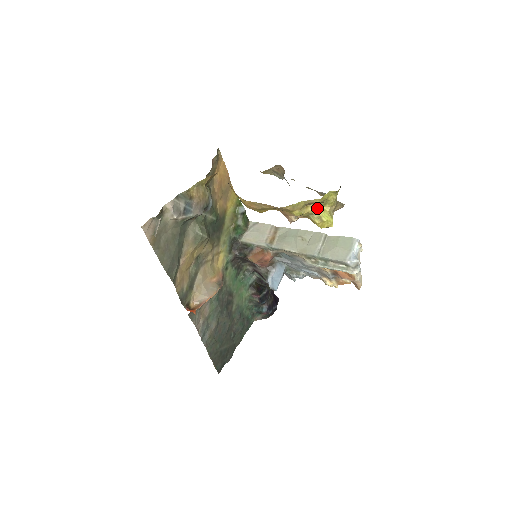
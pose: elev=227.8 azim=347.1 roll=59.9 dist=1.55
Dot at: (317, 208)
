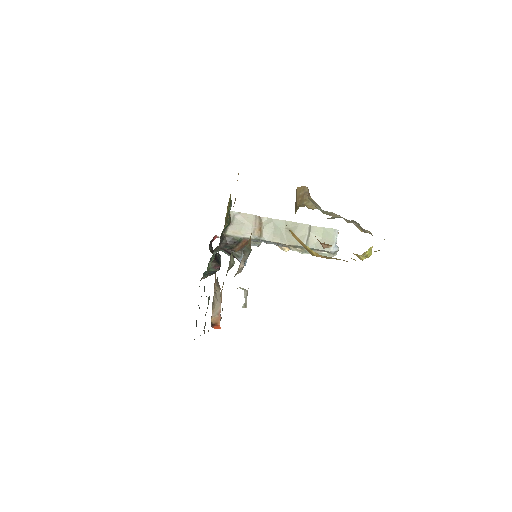
Dot at: (368, 250)
